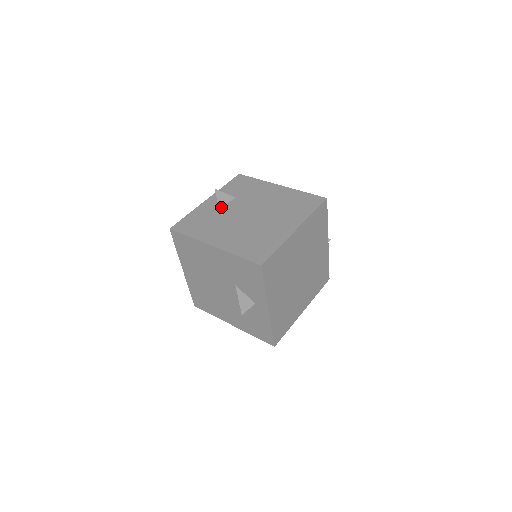
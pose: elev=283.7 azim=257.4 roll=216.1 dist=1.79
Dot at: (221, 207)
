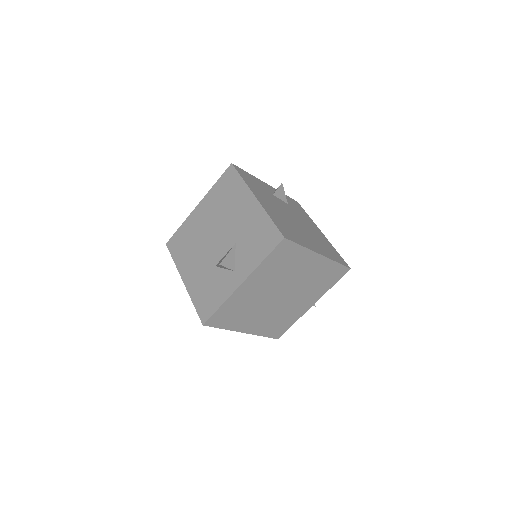
Dot at: (275, 195)
